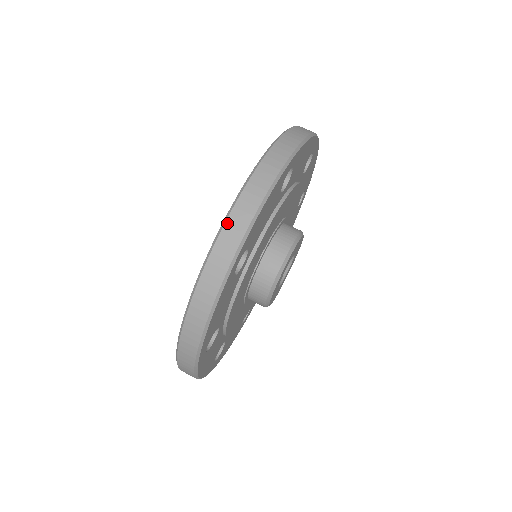
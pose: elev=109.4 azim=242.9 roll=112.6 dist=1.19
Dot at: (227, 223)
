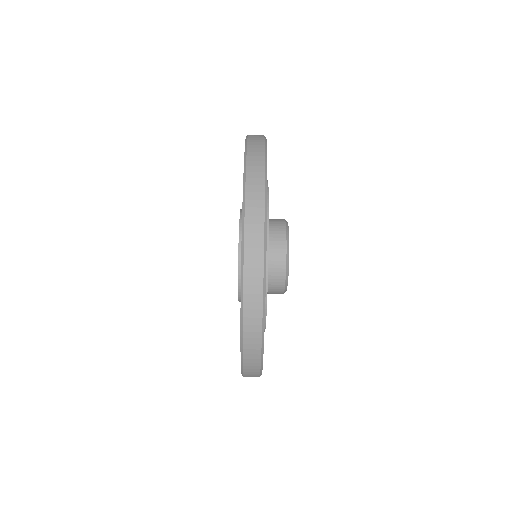
Dot at: (246, 214)
